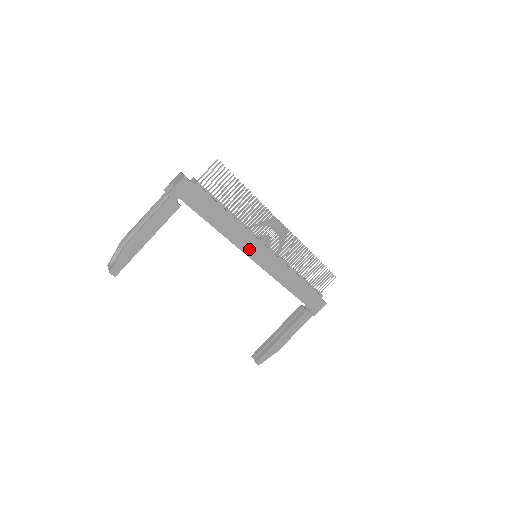
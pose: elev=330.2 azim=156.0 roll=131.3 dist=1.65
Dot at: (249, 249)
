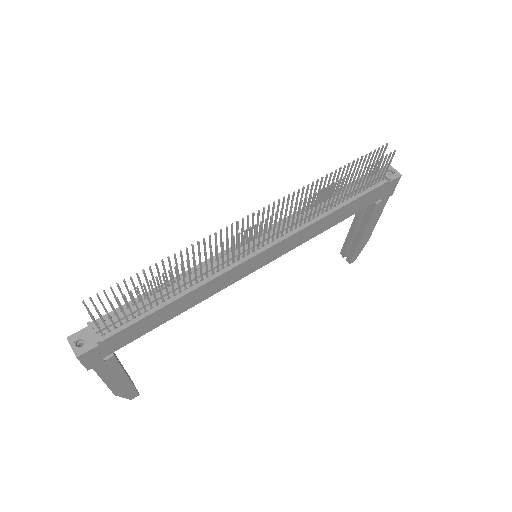
Dot at: (239, 275)
